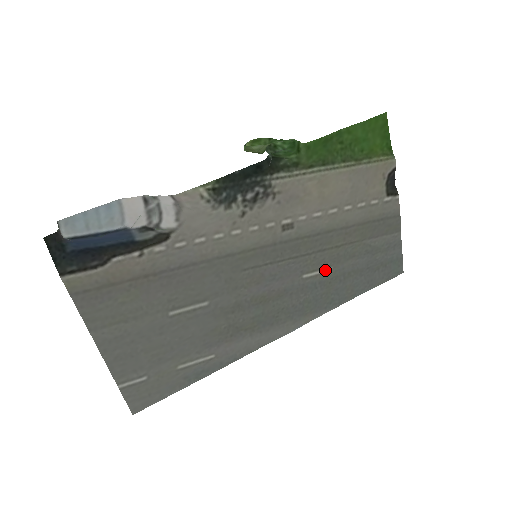
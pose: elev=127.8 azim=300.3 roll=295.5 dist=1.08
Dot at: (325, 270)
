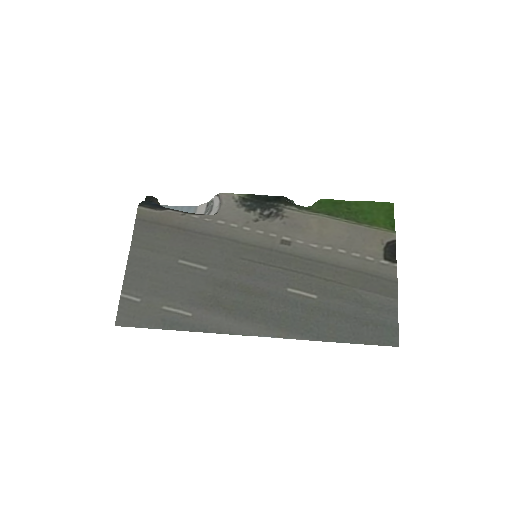
Dot at: (310, 295)
